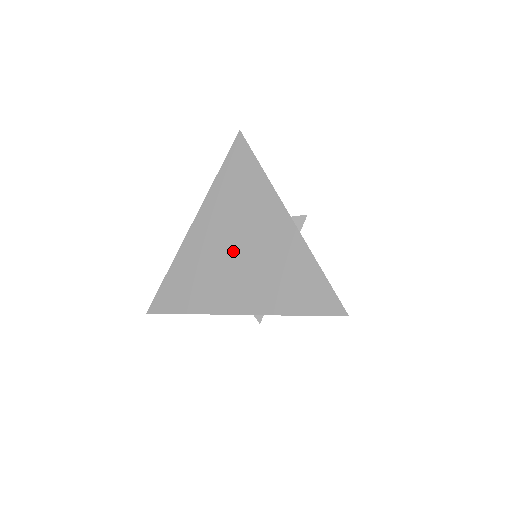
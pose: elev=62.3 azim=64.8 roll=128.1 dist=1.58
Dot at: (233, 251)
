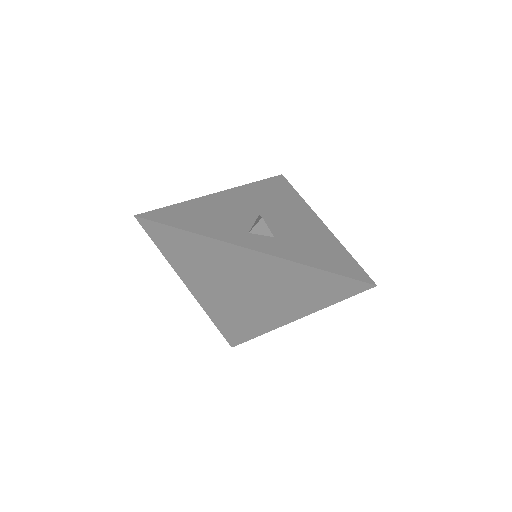
Dot at: (241, 292)
